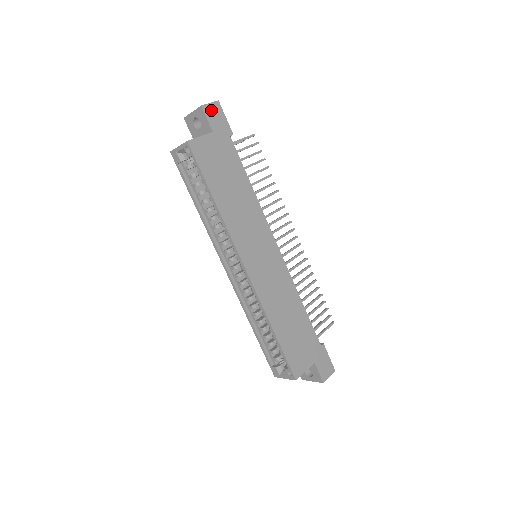
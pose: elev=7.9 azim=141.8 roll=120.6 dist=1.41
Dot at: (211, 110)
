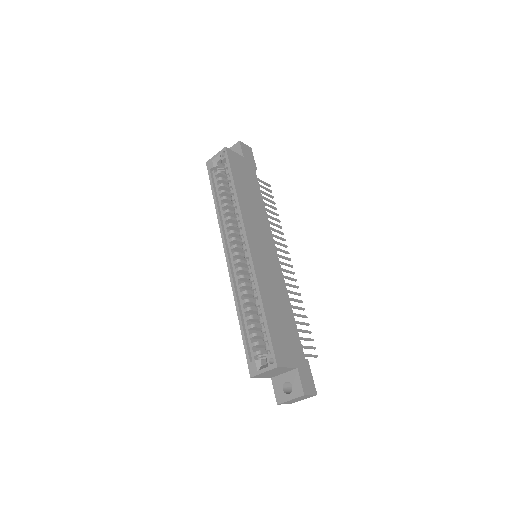
Dot at: (245, 148)
